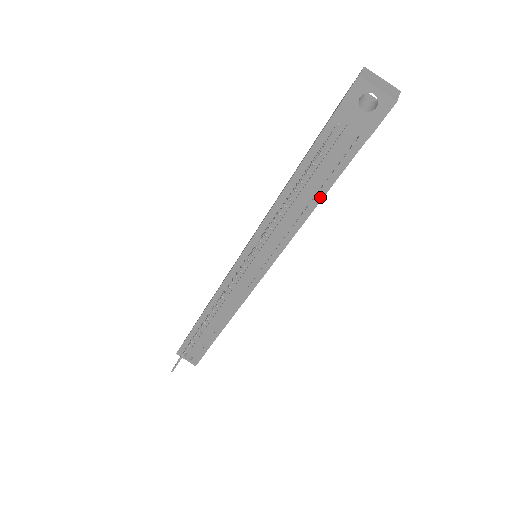
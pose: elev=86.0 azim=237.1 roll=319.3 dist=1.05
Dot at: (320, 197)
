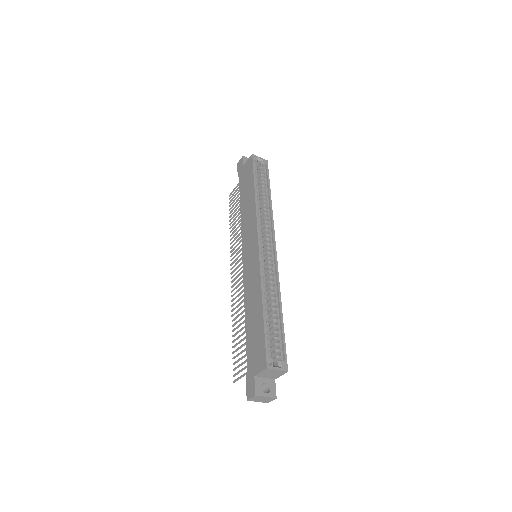
Dot at: occluded
